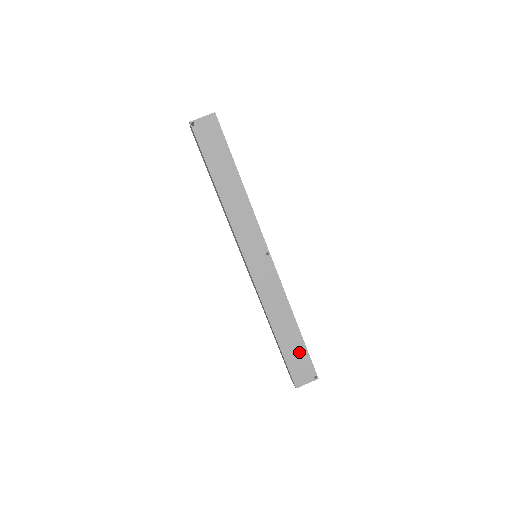
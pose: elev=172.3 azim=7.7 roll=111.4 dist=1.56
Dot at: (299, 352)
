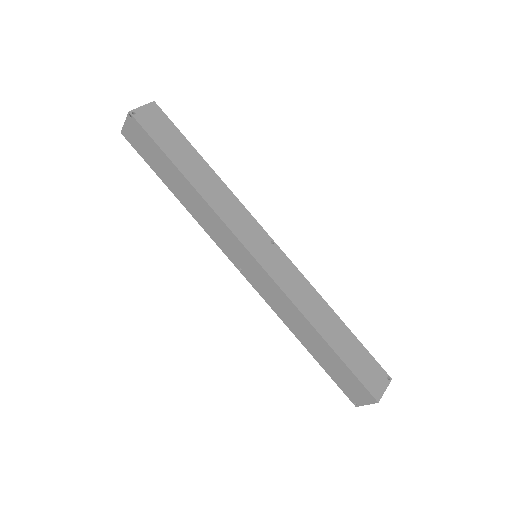
Dot at: (358, 352)
